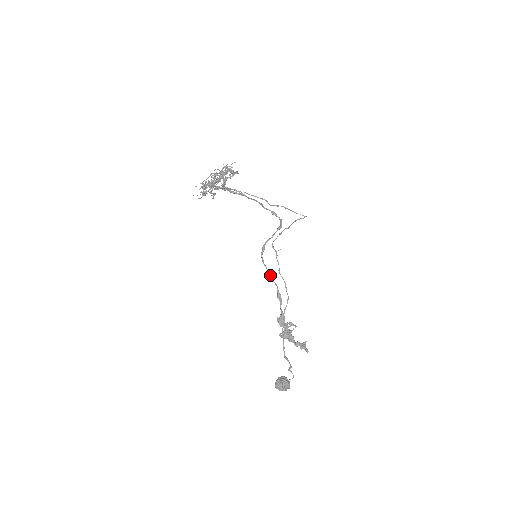
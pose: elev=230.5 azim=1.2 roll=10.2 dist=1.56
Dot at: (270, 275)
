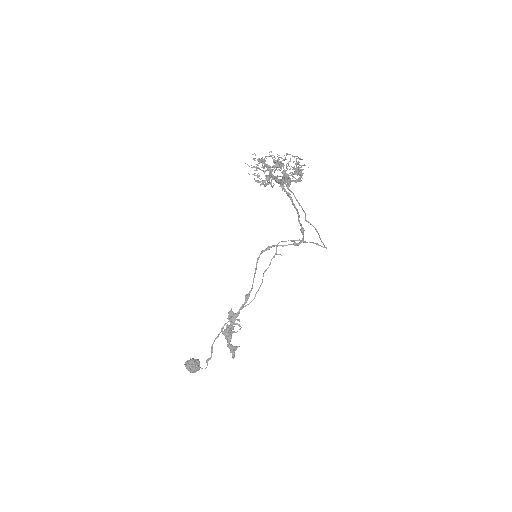
Dot at: (254, 274)
